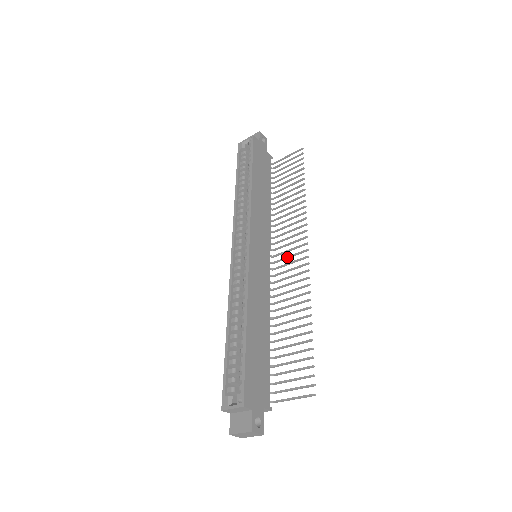
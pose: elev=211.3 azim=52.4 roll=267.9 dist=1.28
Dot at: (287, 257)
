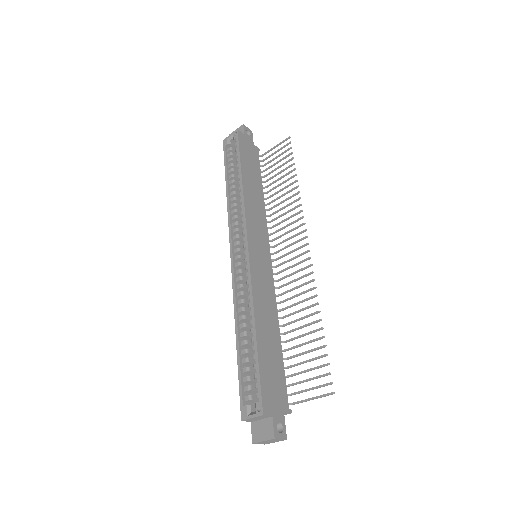
Dot at: (288, 253)
